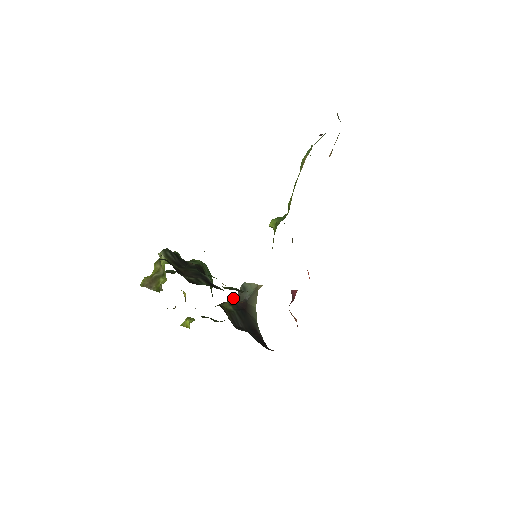
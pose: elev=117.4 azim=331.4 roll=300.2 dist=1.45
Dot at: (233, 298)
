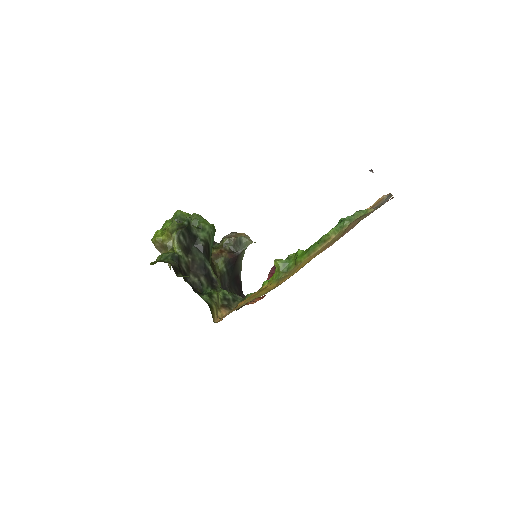
Dot at: (229, 240)
